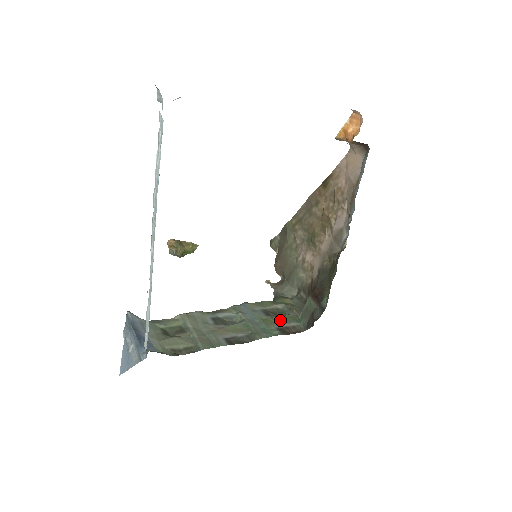
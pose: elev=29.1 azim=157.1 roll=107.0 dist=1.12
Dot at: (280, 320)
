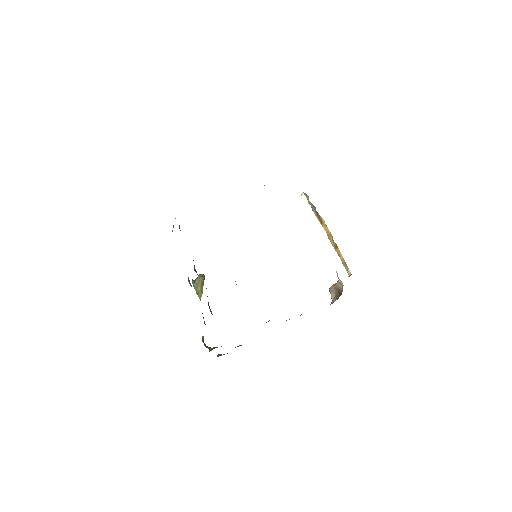
Dot at: occluded
